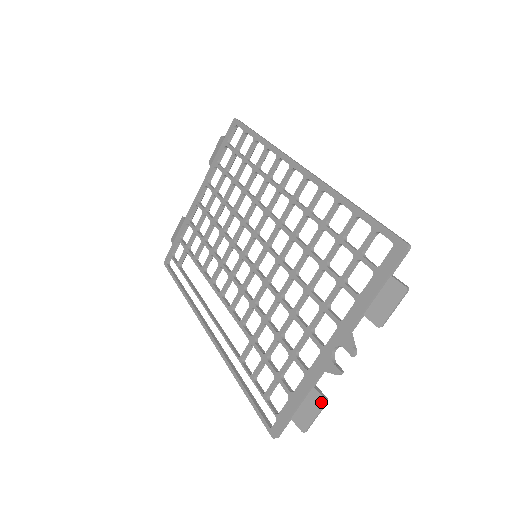
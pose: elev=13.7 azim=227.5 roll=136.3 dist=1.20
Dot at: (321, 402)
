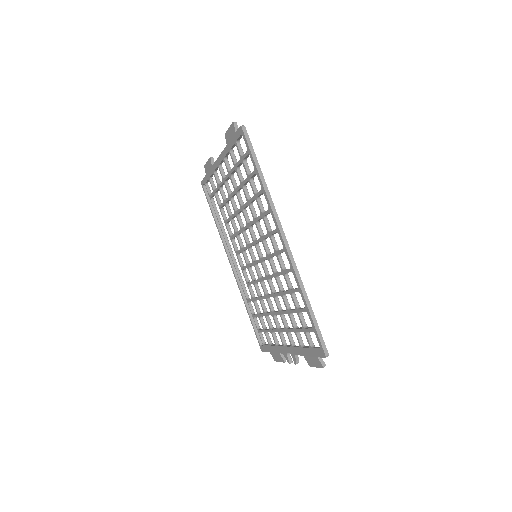
Dot at: (282, 360)
